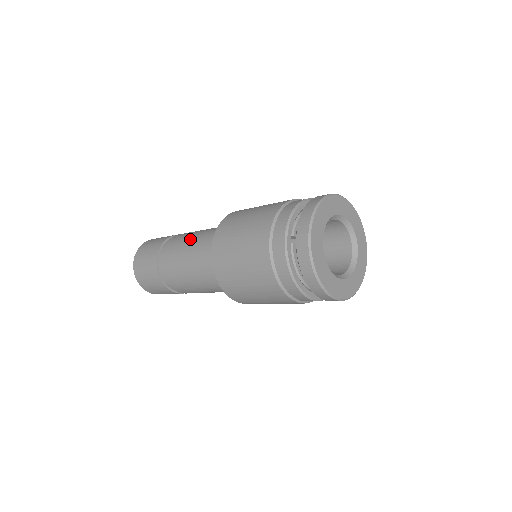
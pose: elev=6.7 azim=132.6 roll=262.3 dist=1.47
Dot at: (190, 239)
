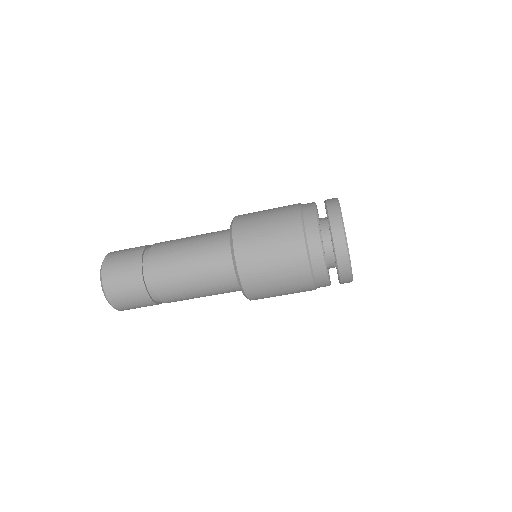
Dot at: occluded
